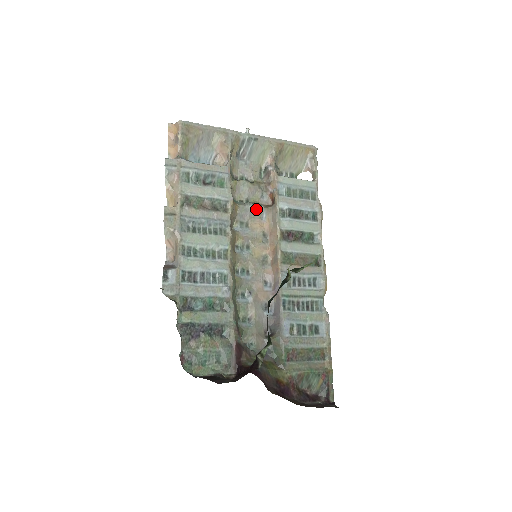
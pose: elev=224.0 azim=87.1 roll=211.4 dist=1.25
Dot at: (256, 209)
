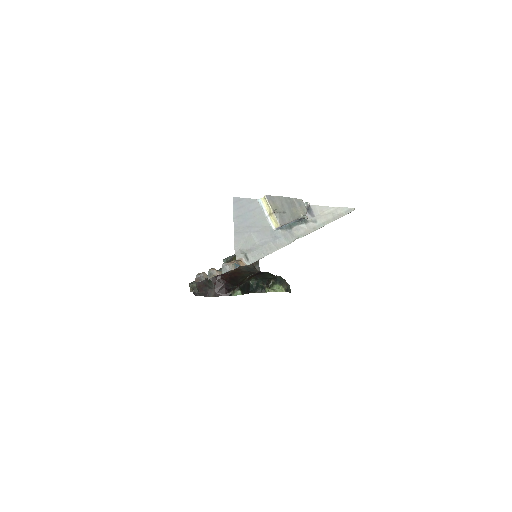
Dot at: occluded
